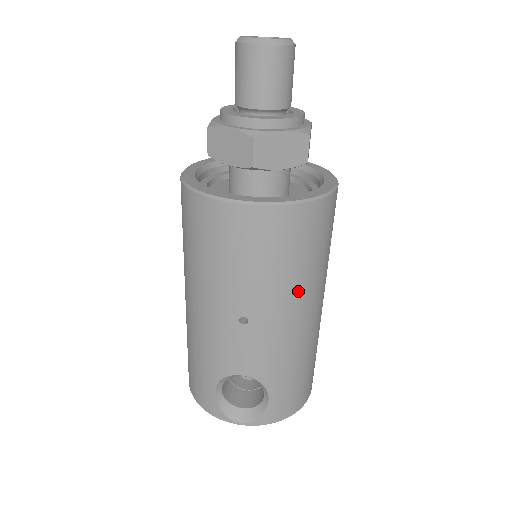
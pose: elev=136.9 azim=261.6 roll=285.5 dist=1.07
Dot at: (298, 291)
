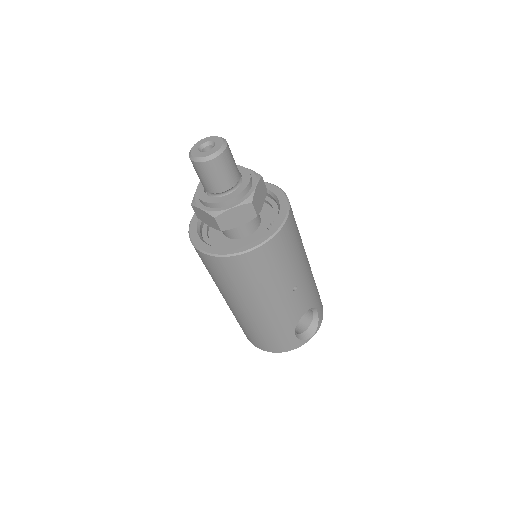
Dot at: (303, 251)
